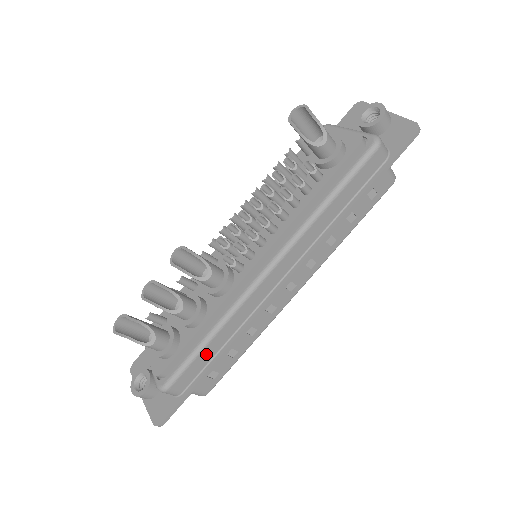
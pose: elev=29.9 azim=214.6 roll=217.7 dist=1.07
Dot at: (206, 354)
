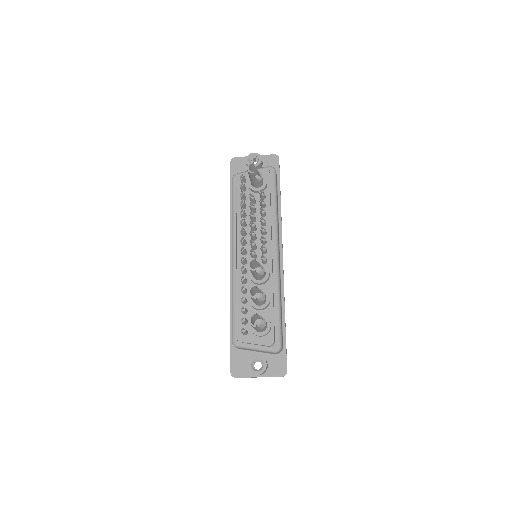
Dot at: (281, 315)
